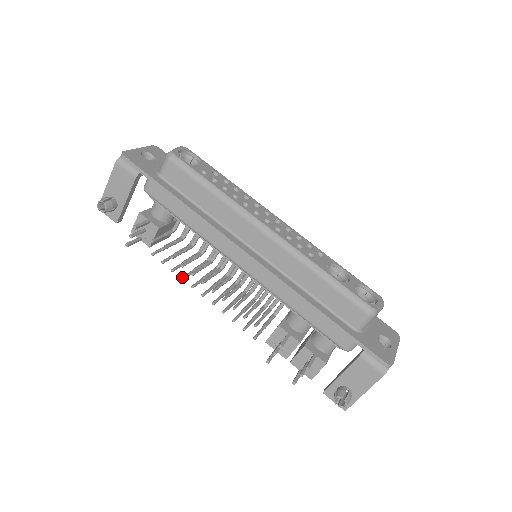
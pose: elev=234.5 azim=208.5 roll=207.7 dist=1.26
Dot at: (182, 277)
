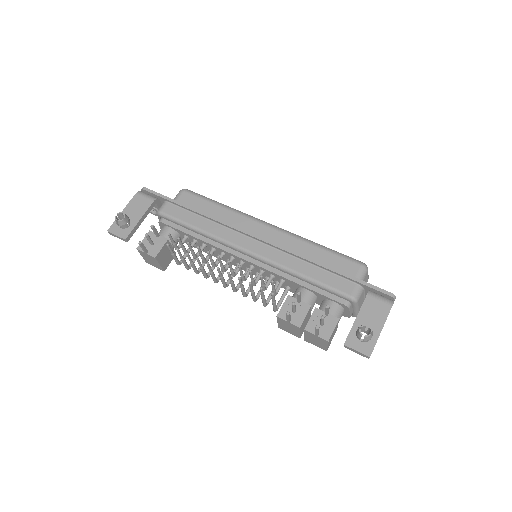
Dot at: (197, 257)
